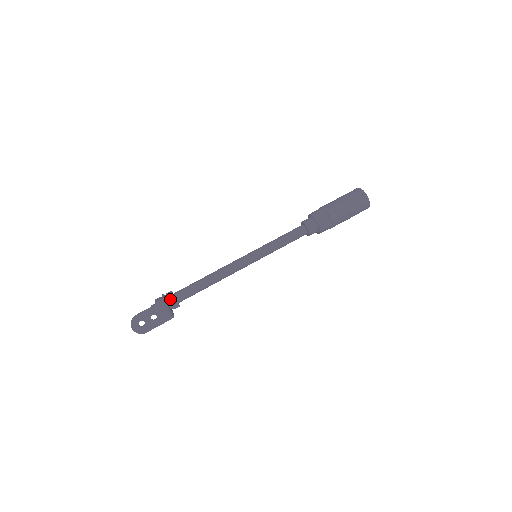
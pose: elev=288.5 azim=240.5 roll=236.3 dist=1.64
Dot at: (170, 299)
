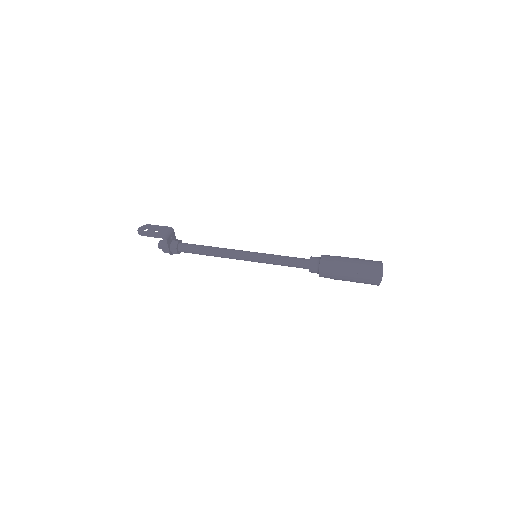
Dot at: (176, 240)
